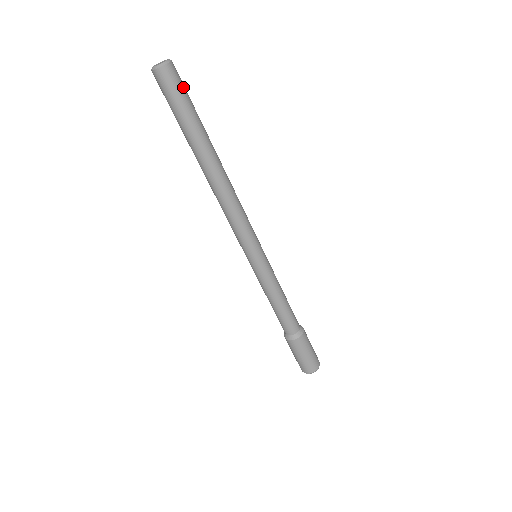
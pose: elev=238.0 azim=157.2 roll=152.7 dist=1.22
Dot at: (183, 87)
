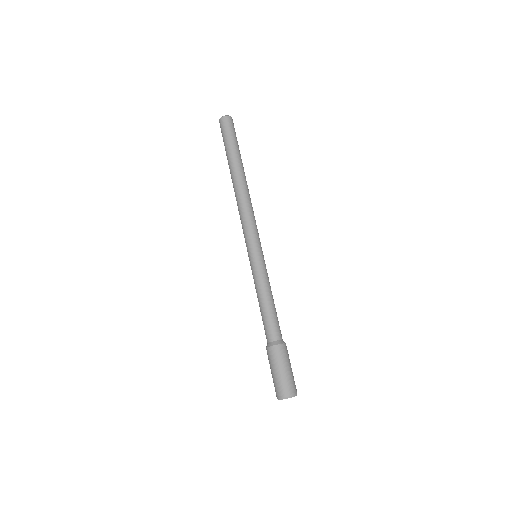
Dot at: occluded
